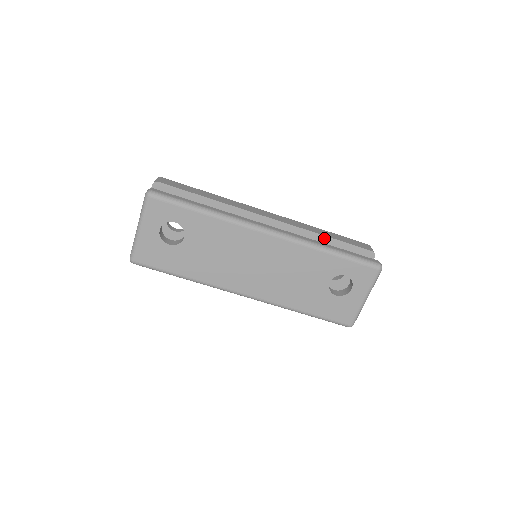
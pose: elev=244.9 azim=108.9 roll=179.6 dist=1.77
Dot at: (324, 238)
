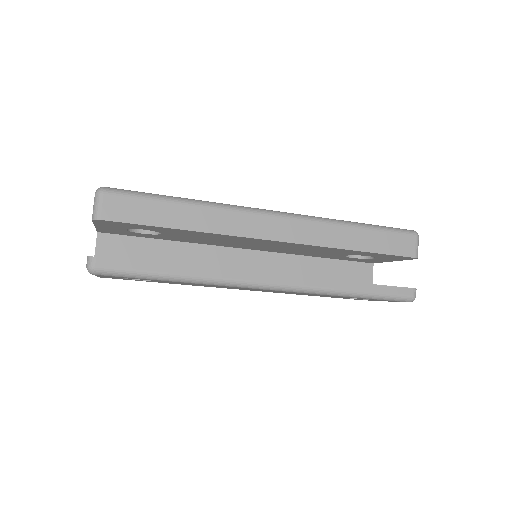
Dot at: (351, 250)
